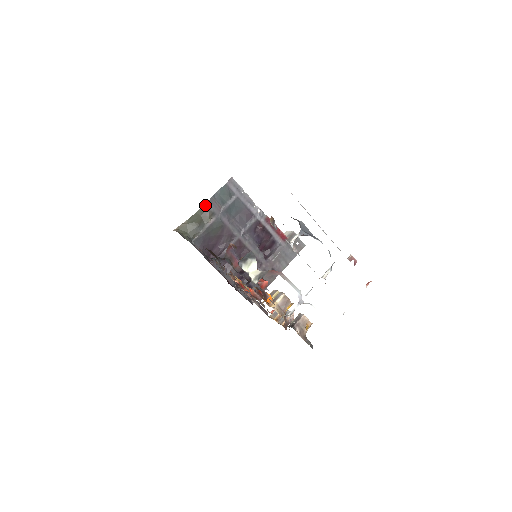
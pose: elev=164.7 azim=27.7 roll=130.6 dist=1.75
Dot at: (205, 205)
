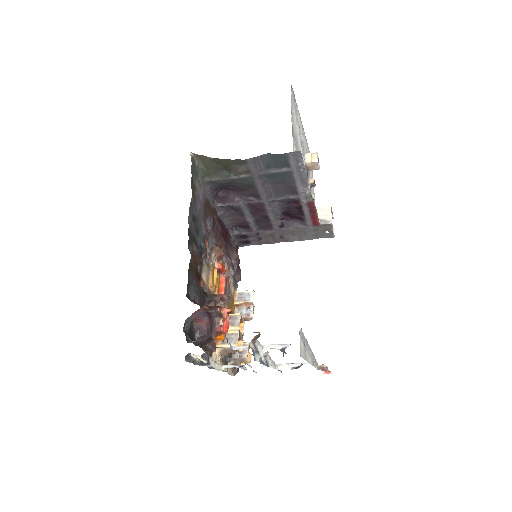
Dot at: (243, 160)
